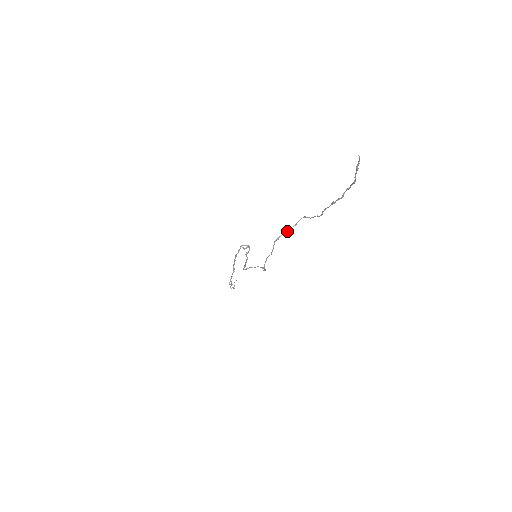
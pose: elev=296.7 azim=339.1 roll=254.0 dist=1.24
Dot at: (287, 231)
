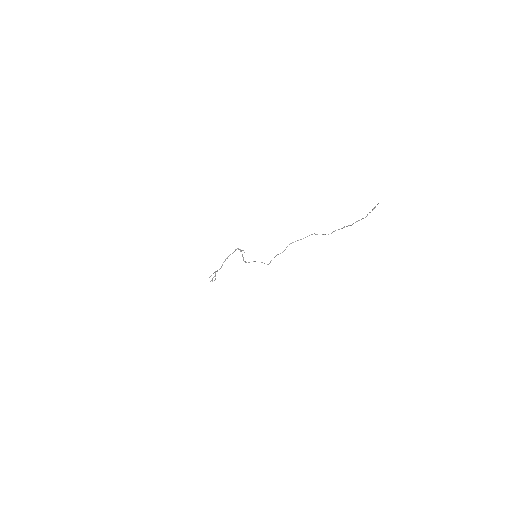
Dot at: occluded
